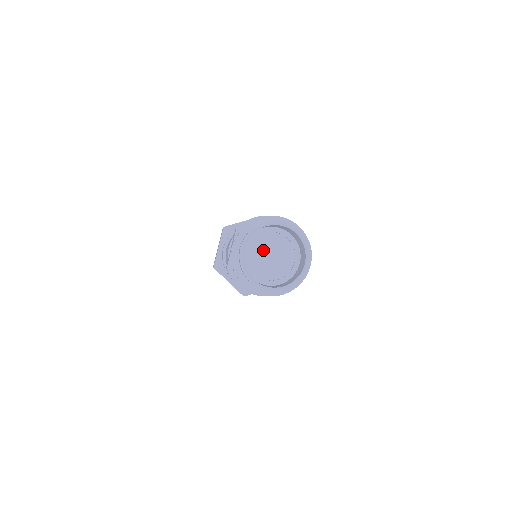
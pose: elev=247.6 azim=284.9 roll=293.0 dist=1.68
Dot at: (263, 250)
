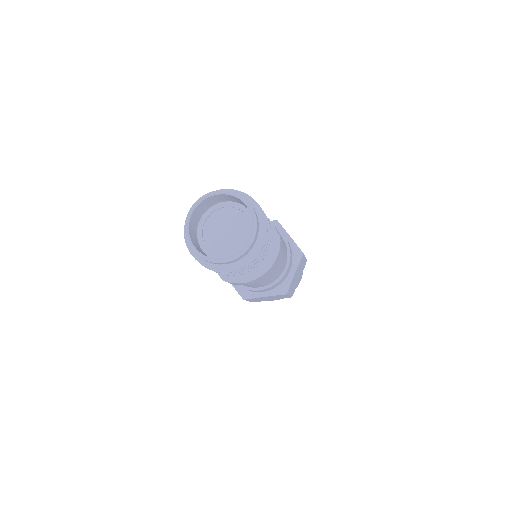
Dot at: (217, 235)
